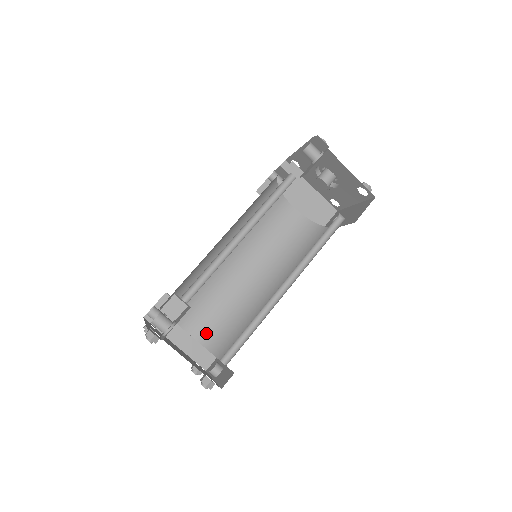
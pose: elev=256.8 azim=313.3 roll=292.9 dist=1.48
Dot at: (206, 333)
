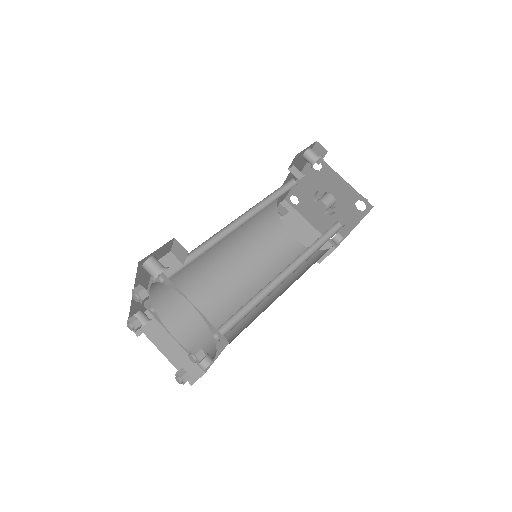
Dot at: (196, 341)
